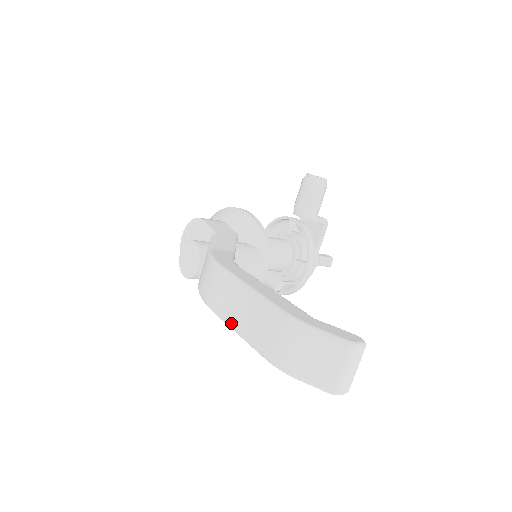
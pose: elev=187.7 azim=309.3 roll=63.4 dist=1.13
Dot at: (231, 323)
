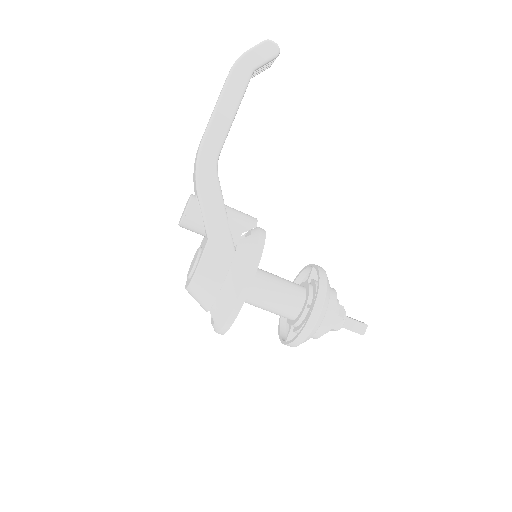
Dot at: (212, 113)
